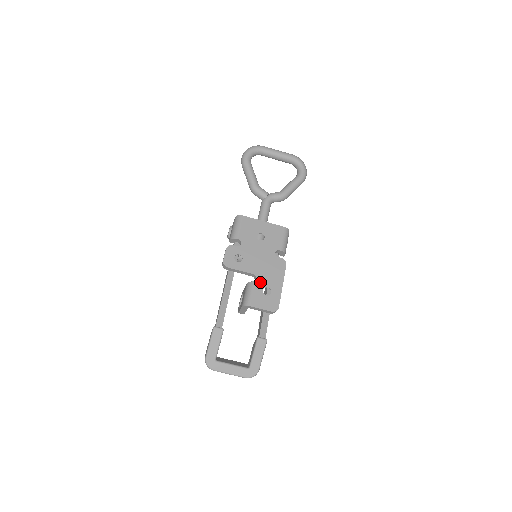
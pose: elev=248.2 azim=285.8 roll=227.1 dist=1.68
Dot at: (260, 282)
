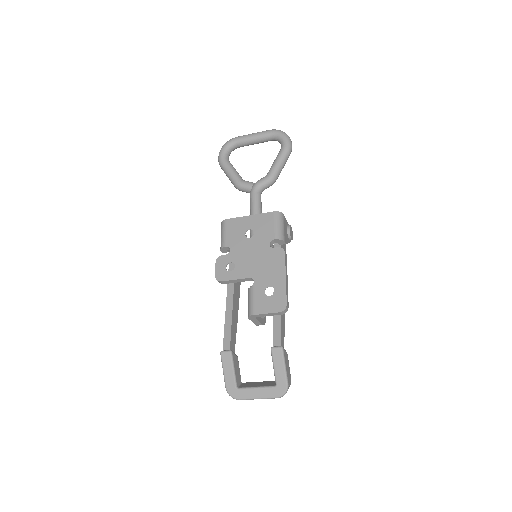
Dot at: (259, 284)
